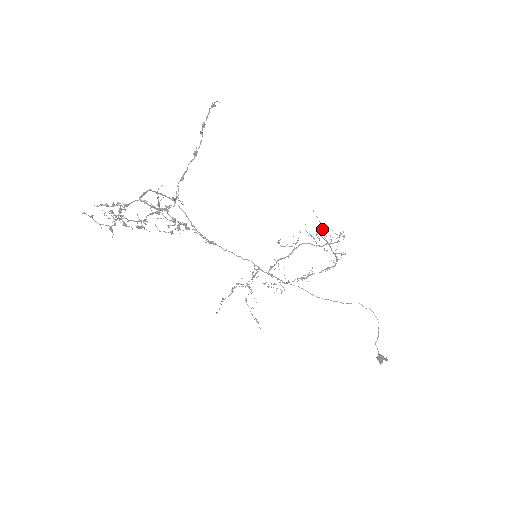
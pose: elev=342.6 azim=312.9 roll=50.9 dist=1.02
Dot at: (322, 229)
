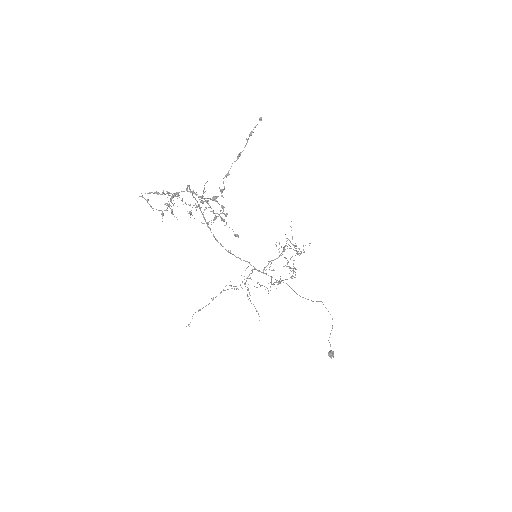
Dot at: occluded
